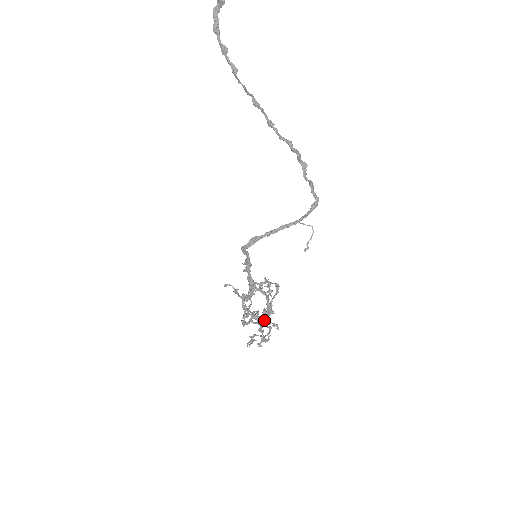
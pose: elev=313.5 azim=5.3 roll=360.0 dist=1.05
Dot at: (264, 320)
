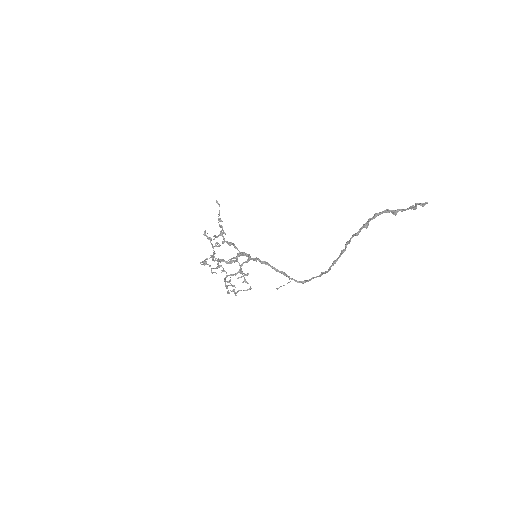
Dot at: (227, 286)
